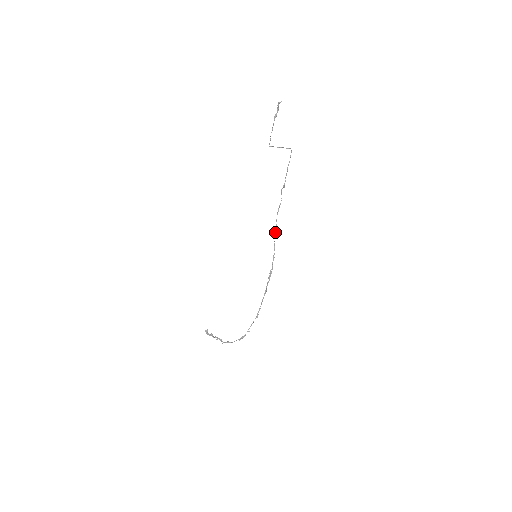
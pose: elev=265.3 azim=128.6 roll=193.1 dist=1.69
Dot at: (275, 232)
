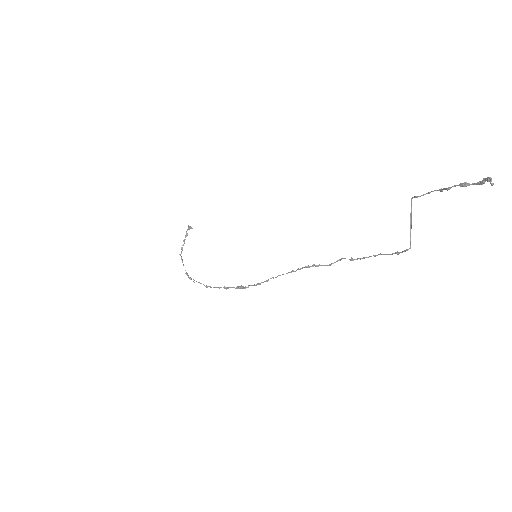
Dot at: (283, 274)
